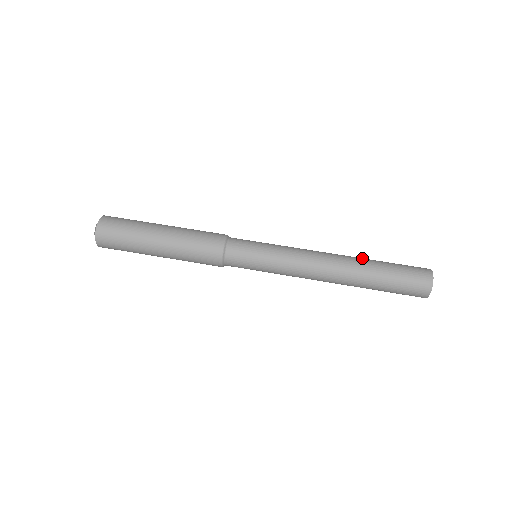
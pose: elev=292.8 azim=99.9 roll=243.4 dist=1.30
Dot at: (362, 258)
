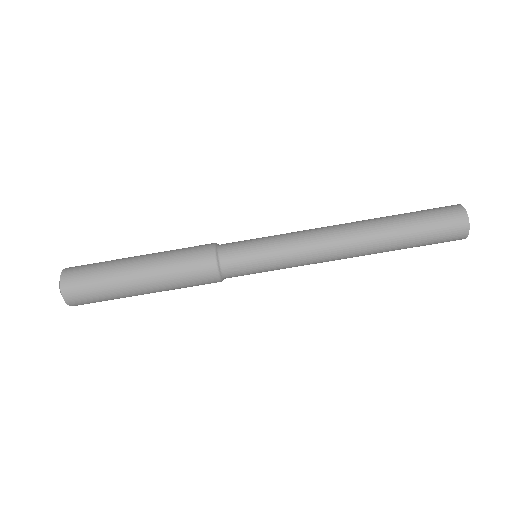
Dot at: (383, 231)
